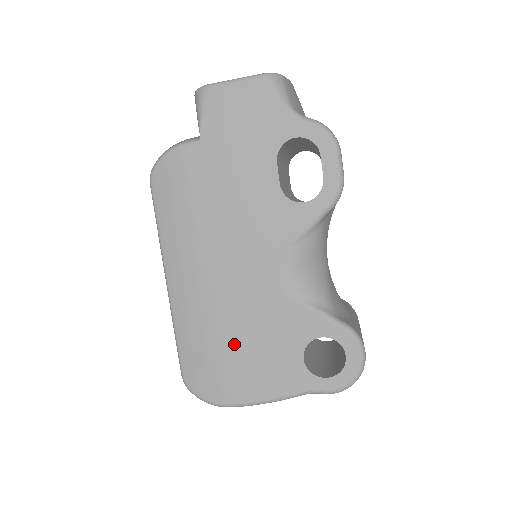
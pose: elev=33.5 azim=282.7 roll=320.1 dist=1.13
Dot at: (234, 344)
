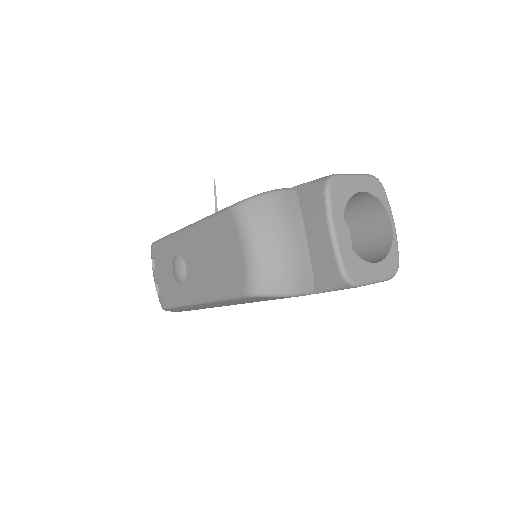
Dot at: occluded
